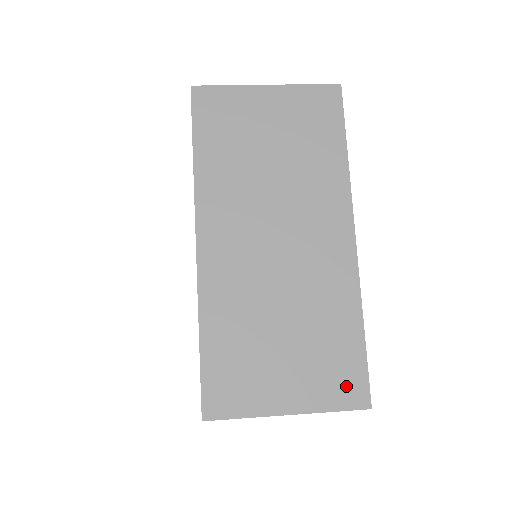
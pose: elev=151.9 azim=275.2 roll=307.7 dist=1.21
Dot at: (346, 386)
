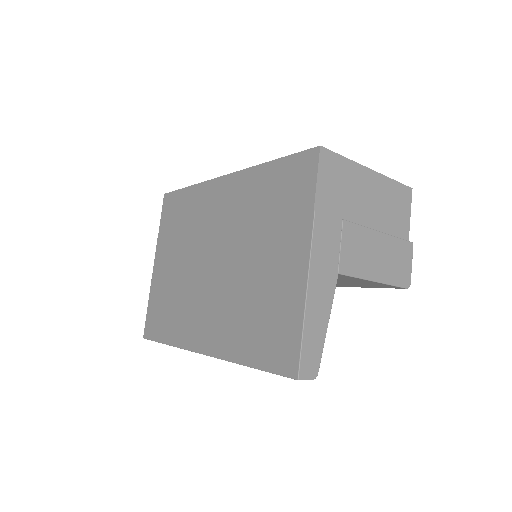
Dot at: occluded
